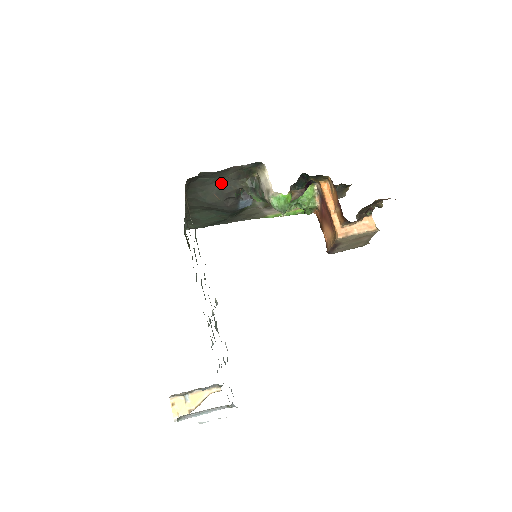
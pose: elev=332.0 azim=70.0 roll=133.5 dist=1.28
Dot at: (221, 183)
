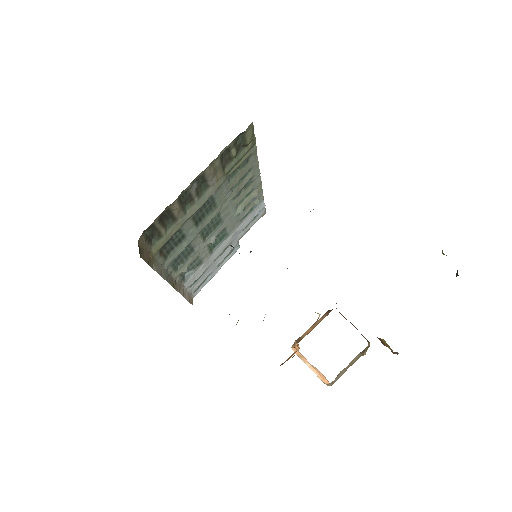
Dot at: occluded
